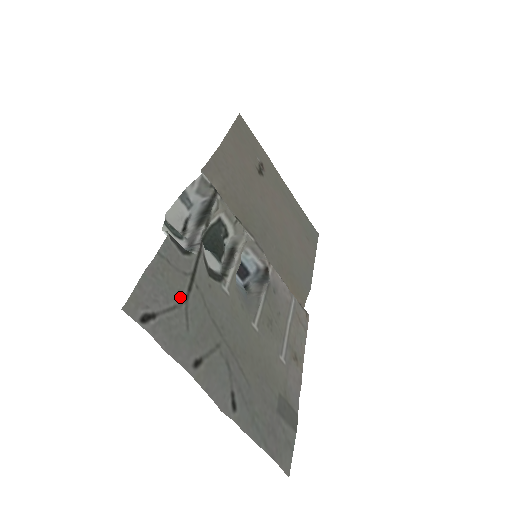
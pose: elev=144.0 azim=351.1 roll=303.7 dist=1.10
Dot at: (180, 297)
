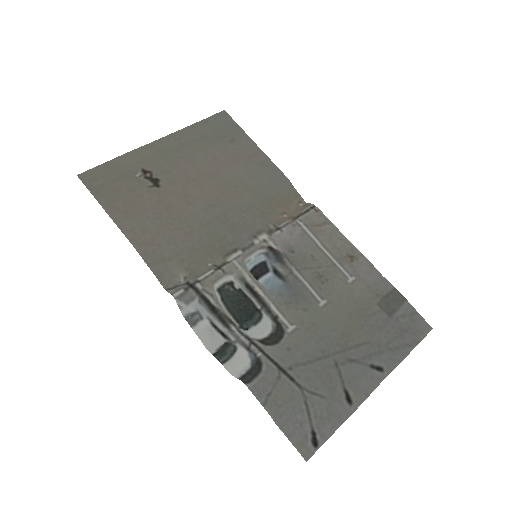
Dot at: (298, 393)
